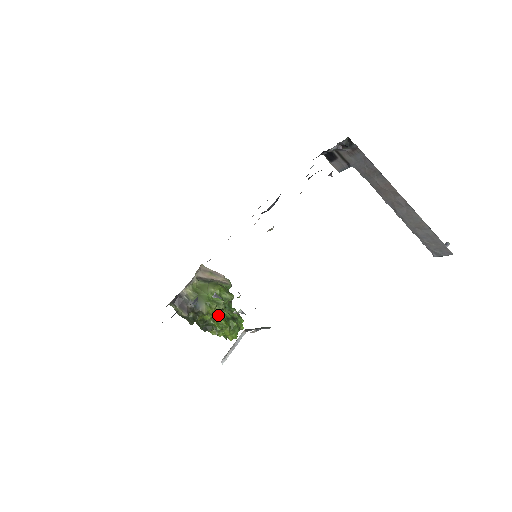
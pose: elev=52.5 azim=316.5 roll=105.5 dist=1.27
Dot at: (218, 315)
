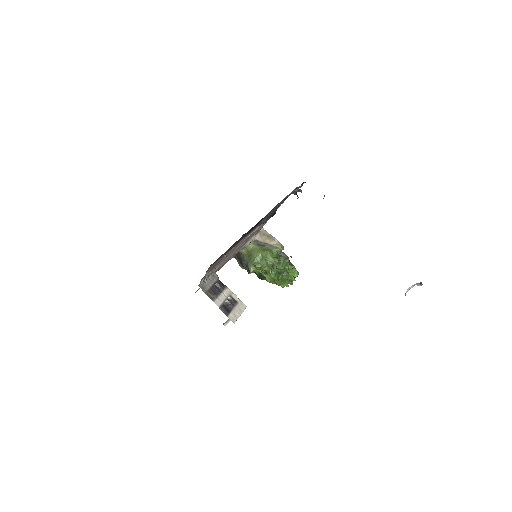
Dot at: (268, 271)
